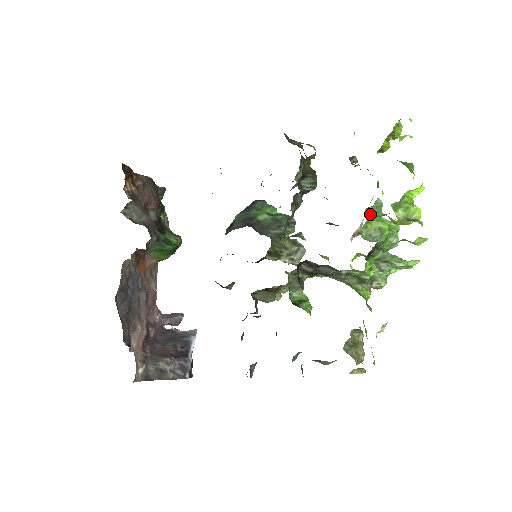
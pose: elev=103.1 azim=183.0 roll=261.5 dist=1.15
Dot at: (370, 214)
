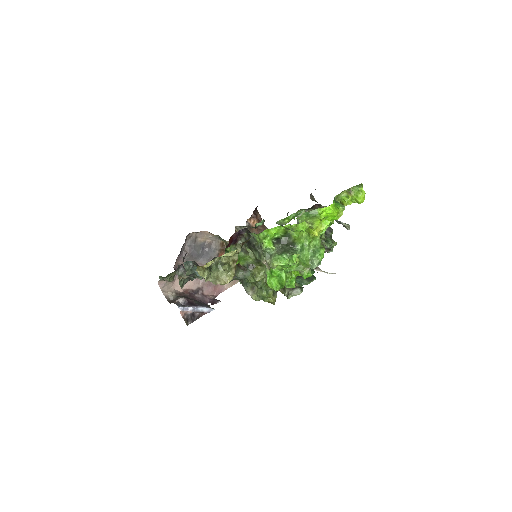
Dot at: occluded
